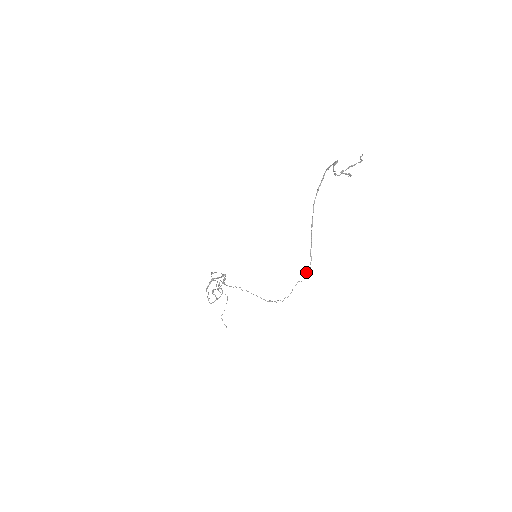
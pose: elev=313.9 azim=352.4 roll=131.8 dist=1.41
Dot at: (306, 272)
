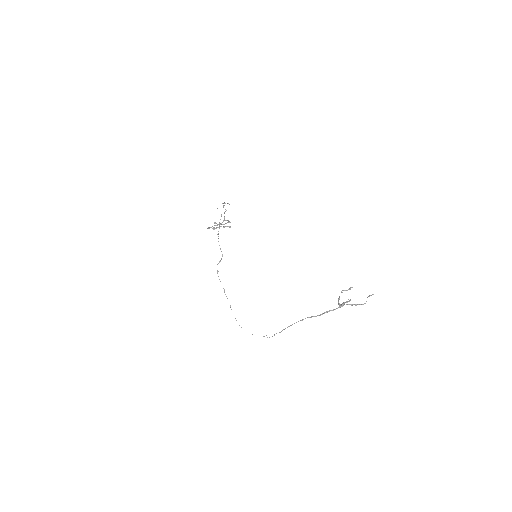
Dot at: occluded
